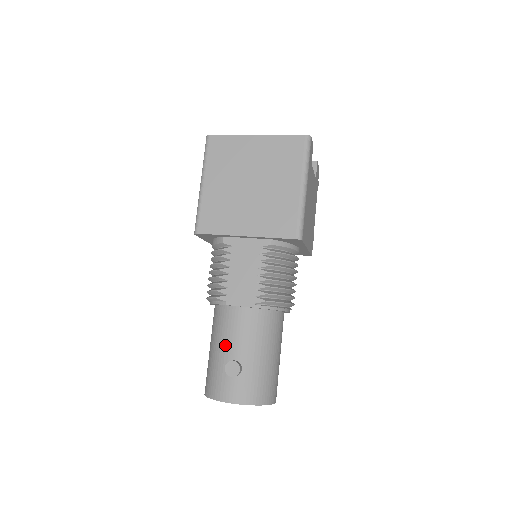
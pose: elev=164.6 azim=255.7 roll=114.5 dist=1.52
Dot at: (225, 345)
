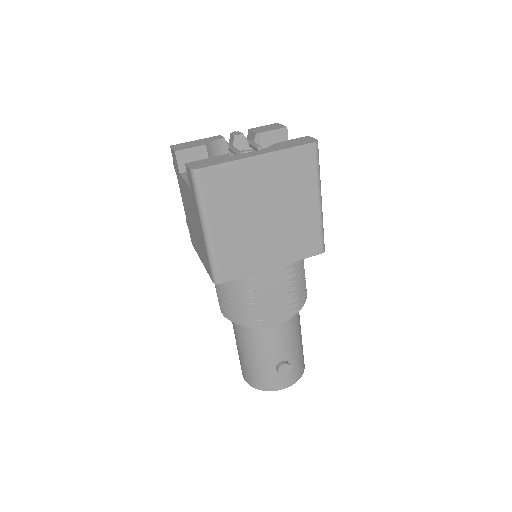
Dot at: (269, 354)
